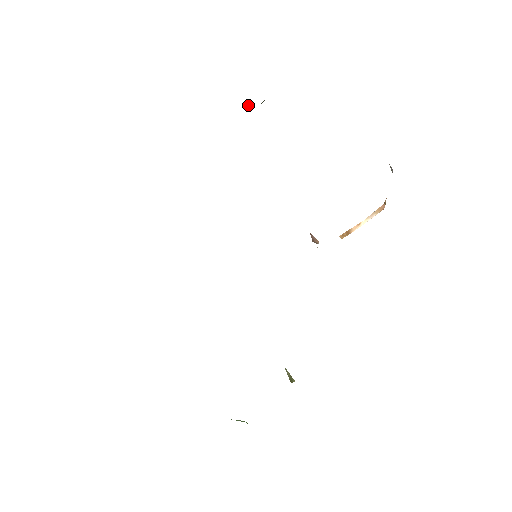
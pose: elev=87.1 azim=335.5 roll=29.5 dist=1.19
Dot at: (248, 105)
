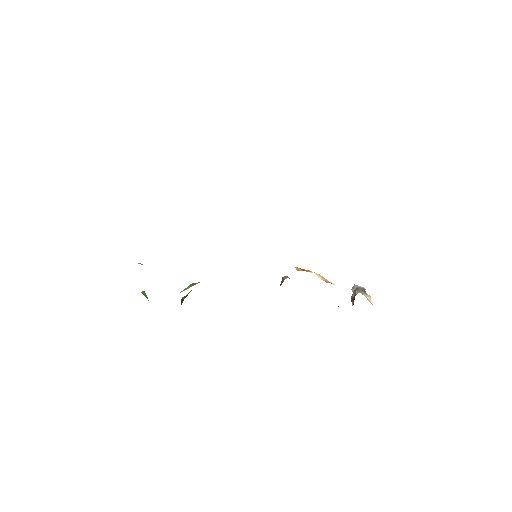
Dot at: occluded
